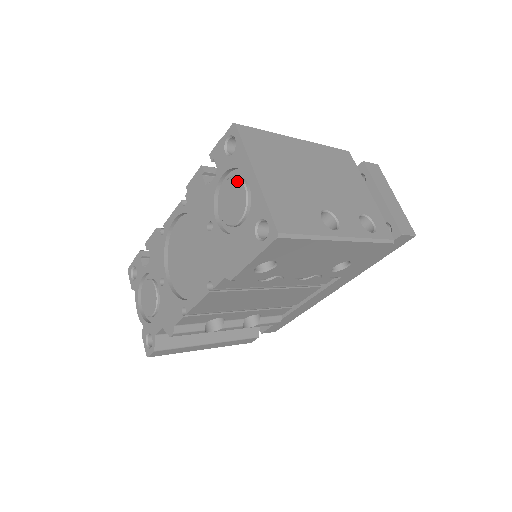
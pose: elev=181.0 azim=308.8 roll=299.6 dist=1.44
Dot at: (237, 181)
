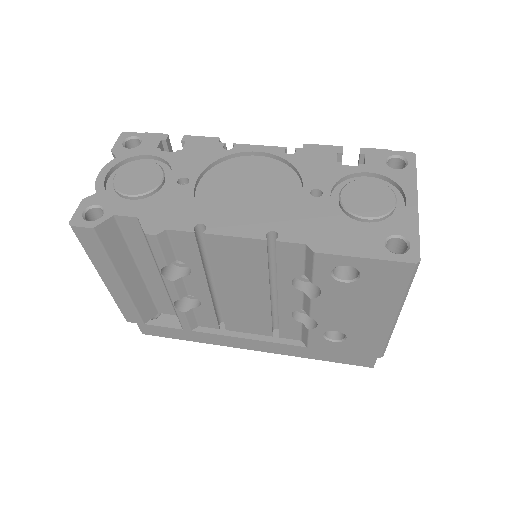
Dot at: (388, 190)
